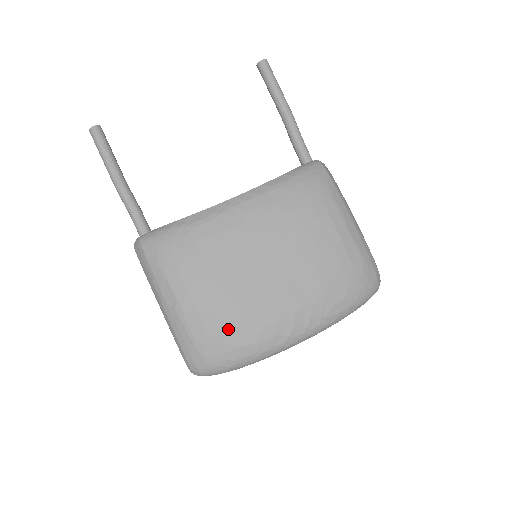
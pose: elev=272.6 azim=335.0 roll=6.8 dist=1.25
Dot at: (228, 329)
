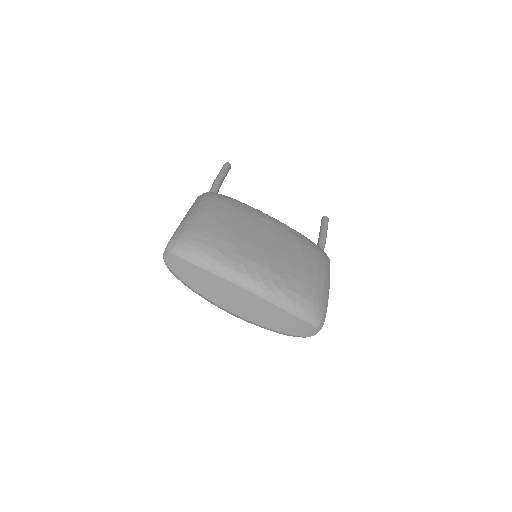
Dot at: (219, 237)
